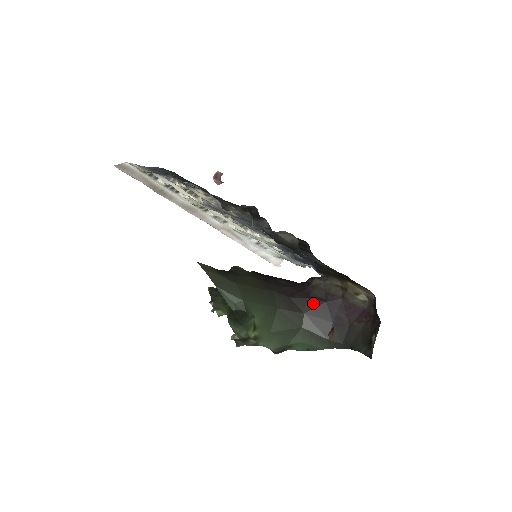
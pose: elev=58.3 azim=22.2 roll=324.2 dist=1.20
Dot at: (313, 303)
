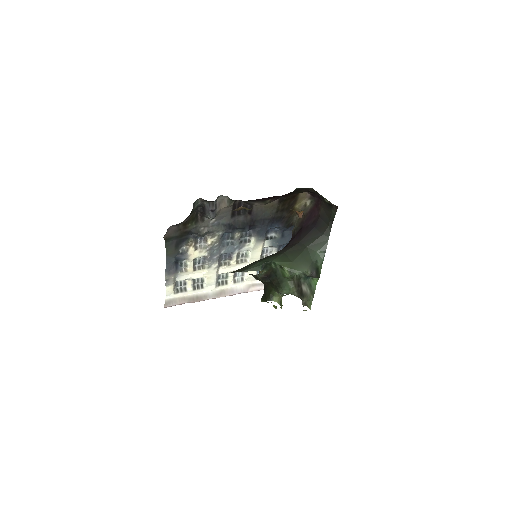
Dot at: (299, 235)
